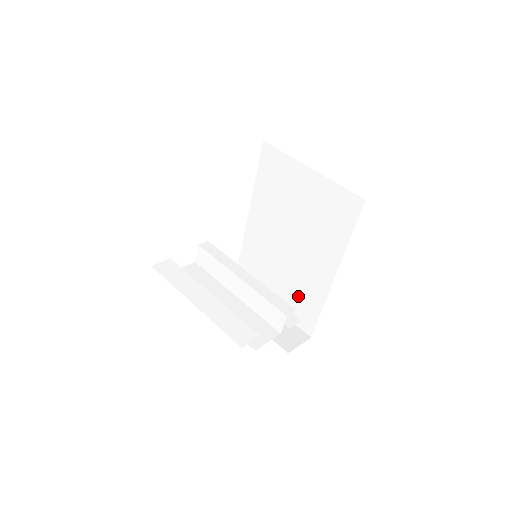
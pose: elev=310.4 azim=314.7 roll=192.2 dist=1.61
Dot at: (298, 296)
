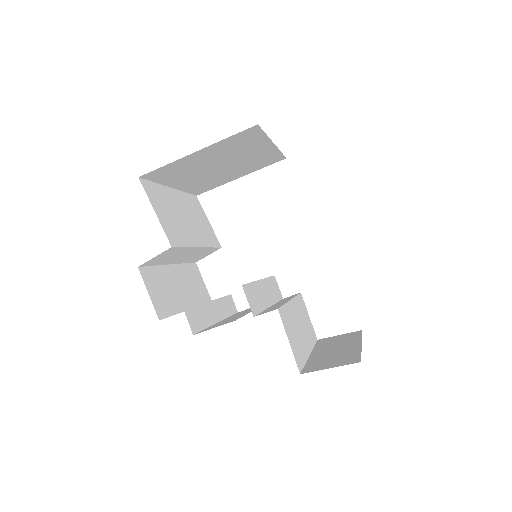
Dot at: occluded
